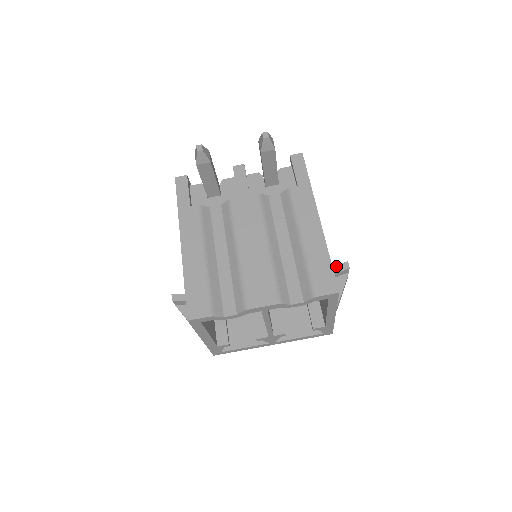
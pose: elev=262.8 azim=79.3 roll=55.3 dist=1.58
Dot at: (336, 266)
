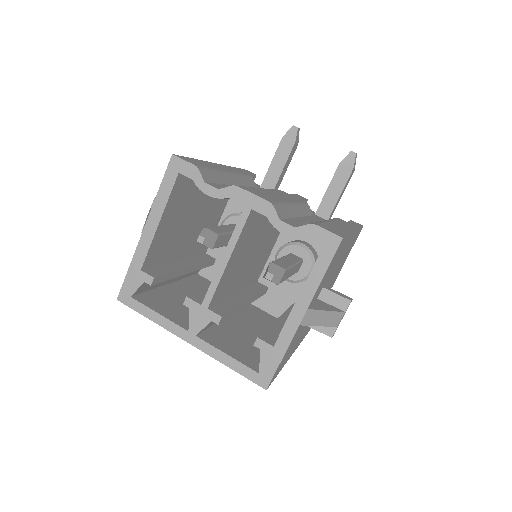
Dot at: (337, 291)
